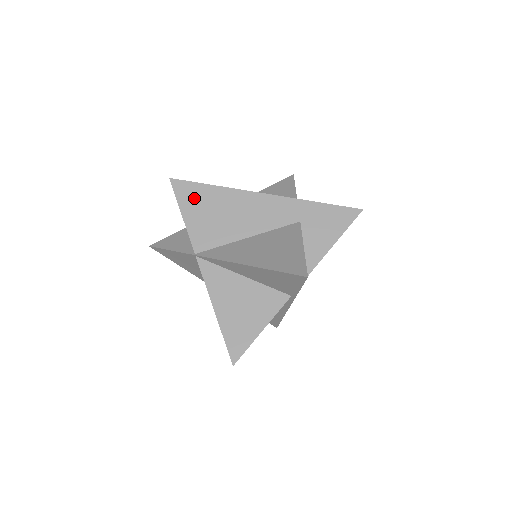
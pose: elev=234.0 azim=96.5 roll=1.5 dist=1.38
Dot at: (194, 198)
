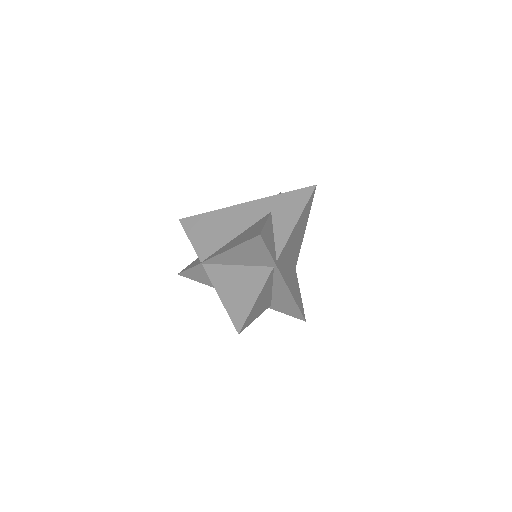
Dot at: (196, 226)
